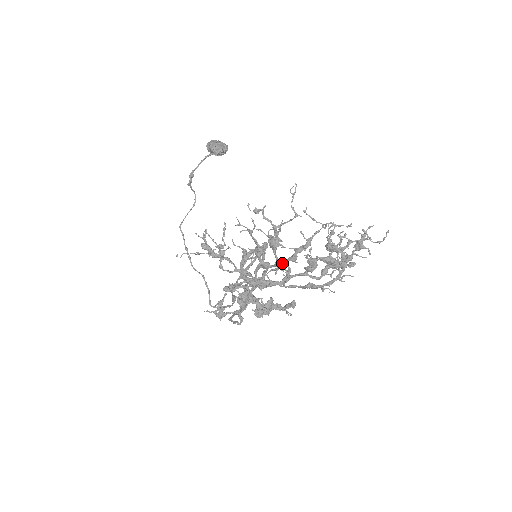
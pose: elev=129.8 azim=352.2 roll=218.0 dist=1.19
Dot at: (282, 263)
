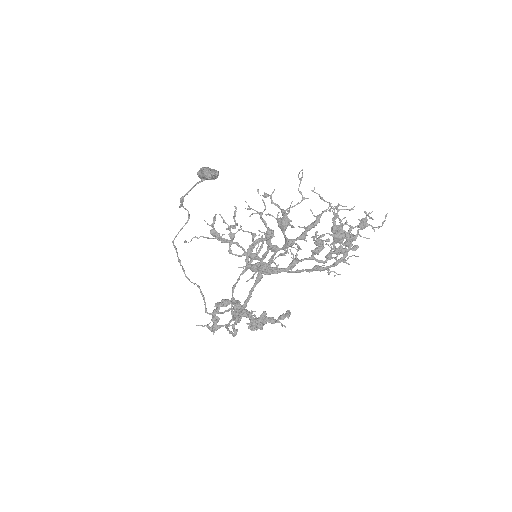
Dot at: (292, 242)
